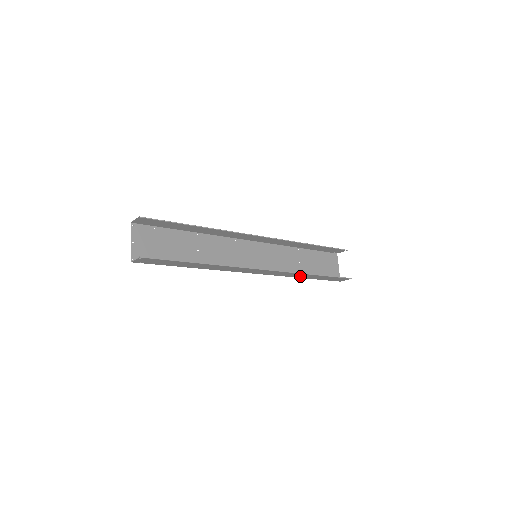
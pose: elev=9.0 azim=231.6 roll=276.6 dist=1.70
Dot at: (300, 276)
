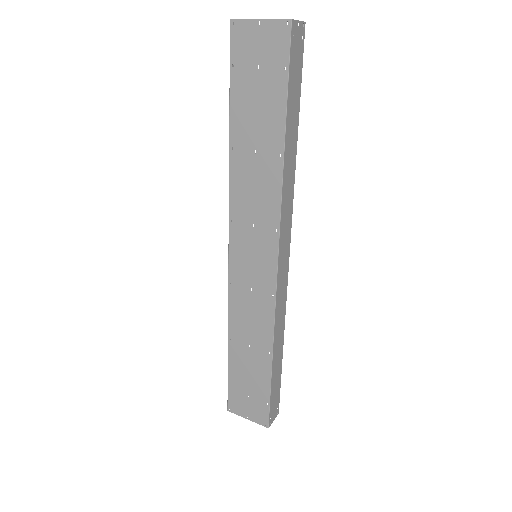
Dot at: (277, 340)
